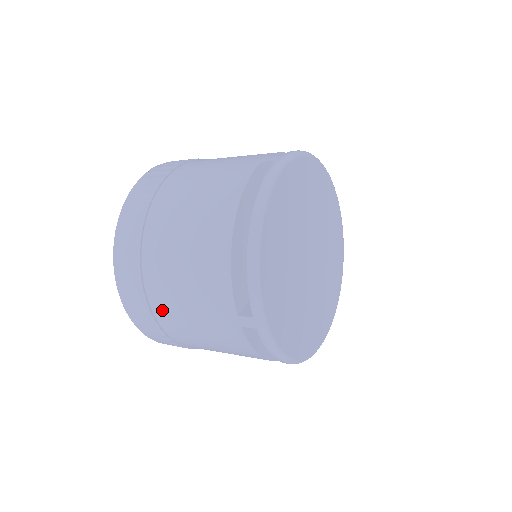
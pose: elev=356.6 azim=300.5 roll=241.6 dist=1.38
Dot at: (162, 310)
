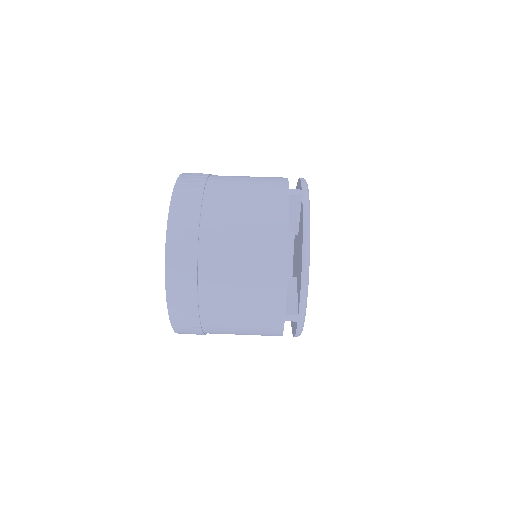
Dot at: (211, 314)
